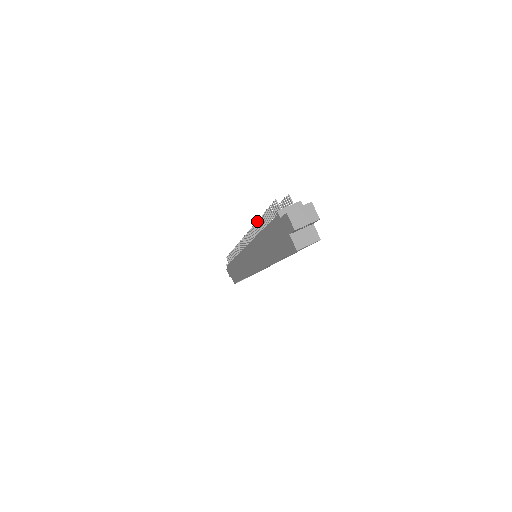
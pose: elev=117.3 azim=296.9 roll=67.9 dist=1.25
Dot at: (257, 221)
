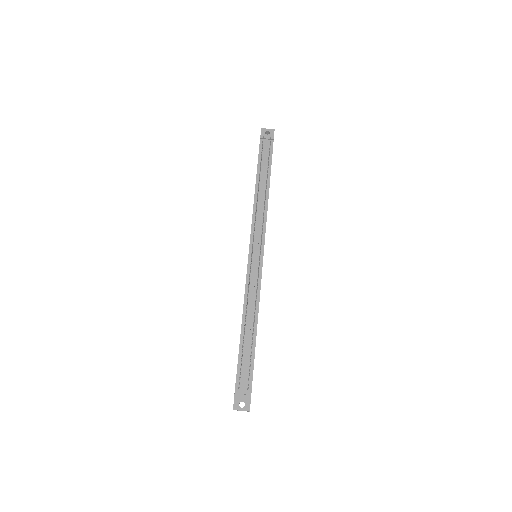
Dot at: occluded
